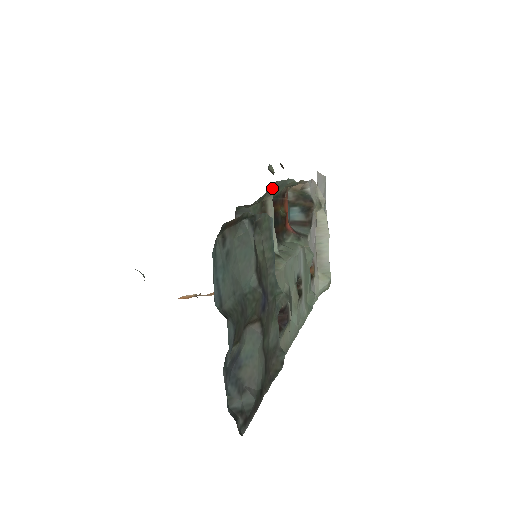
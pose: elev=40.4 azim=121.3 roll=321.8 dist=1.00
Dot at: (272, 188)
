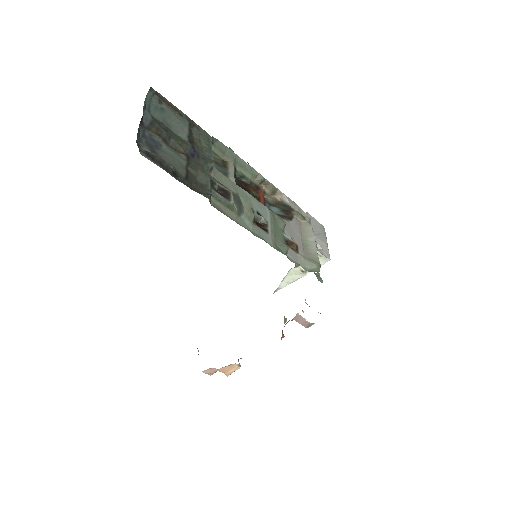
Dot at: (229, 154)
